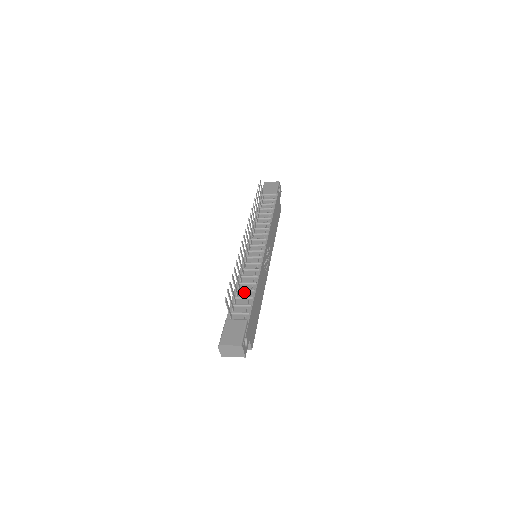
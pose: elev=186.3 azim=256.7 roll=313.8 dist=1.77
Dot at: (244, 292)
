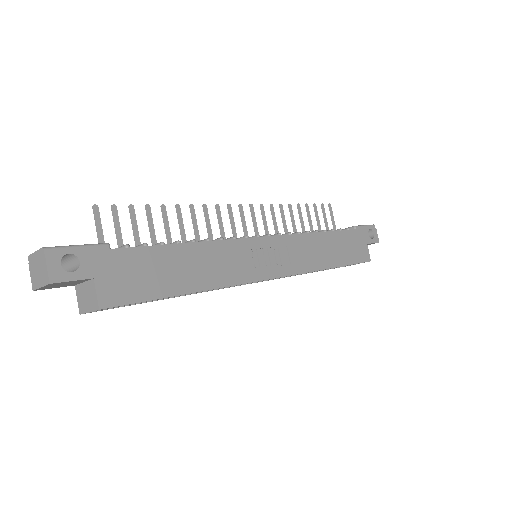
Dot at: occluded
